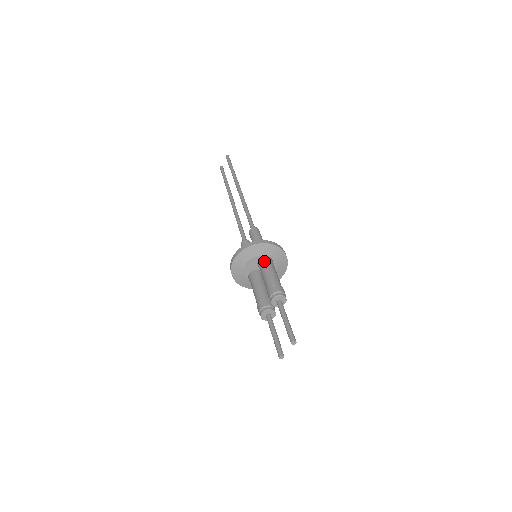
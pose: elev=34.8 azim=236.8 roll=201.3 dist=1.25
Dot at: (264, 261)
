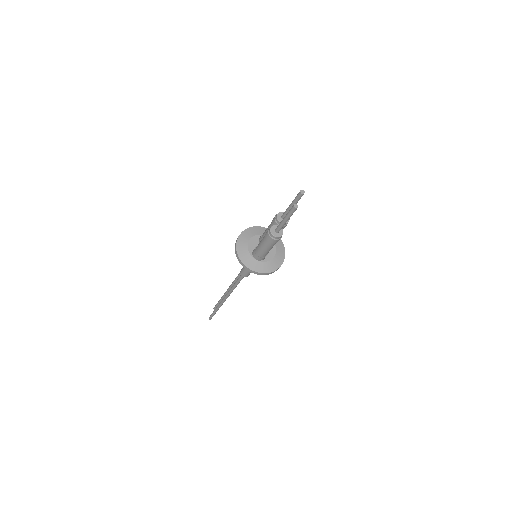
Dot at: occluded
